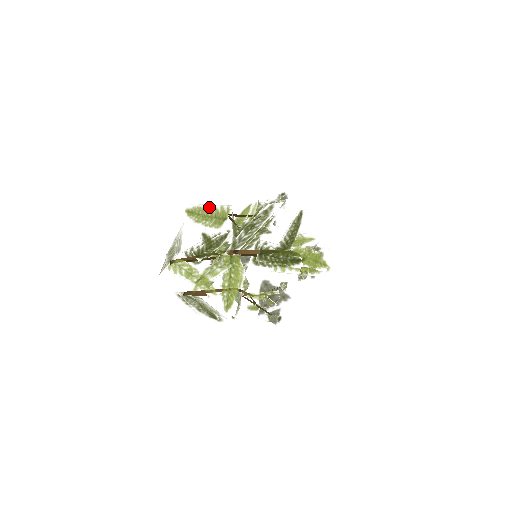
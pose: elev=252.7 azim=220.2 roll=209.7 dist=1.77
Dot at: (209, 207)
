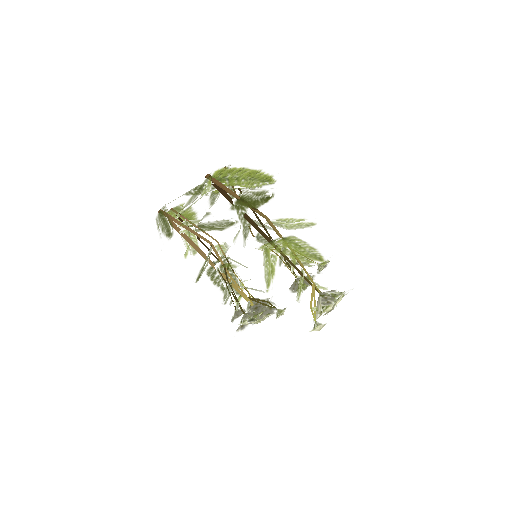
Dot at: occluded
